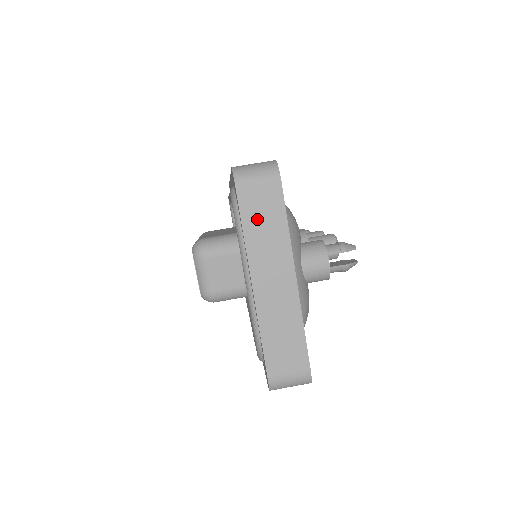
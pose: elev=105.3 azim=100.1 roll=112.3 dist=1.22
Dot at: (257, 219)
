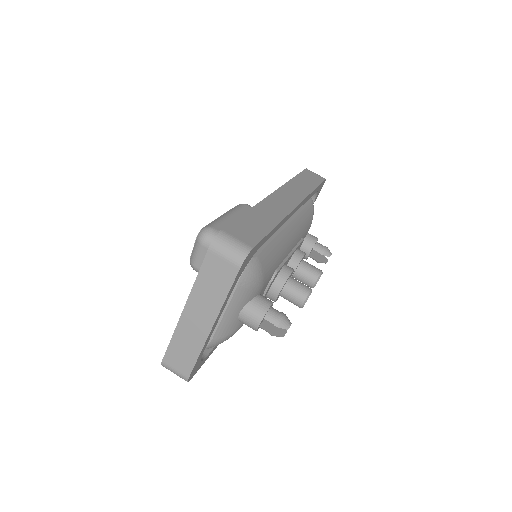
Dot at: (210, 278)
